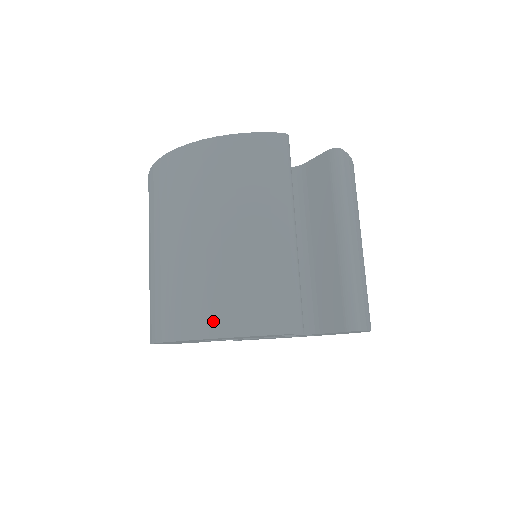
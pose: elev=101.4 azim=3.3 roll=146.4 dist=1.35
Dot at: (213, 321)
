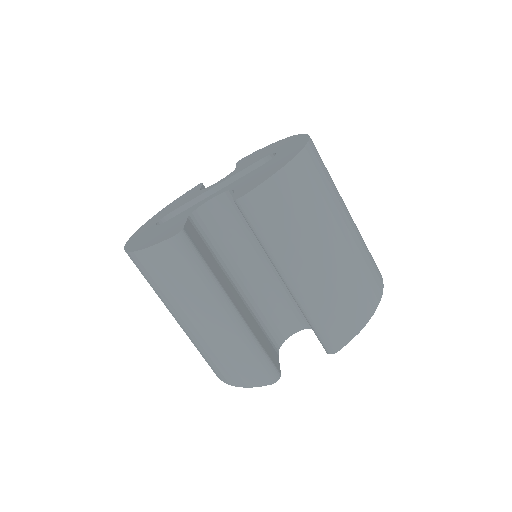
Dot at: (218, 374)
